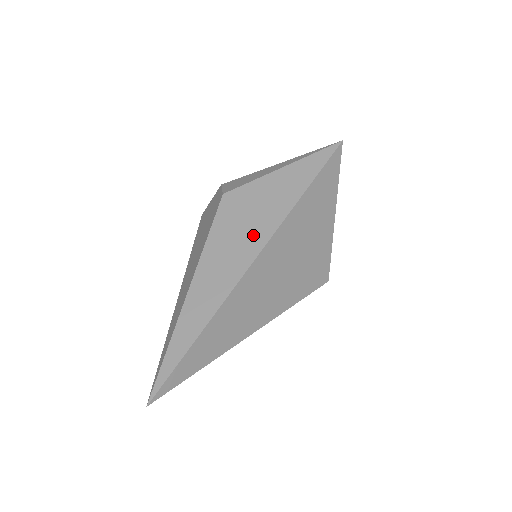
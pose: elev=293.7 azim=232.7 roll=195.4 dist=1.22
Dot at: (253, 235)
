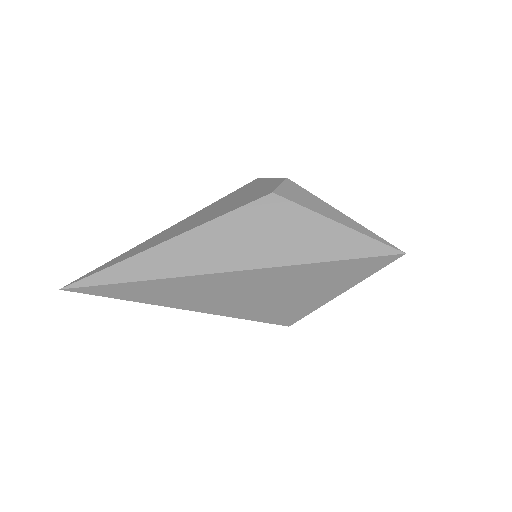
Dot at: (255, 251)
